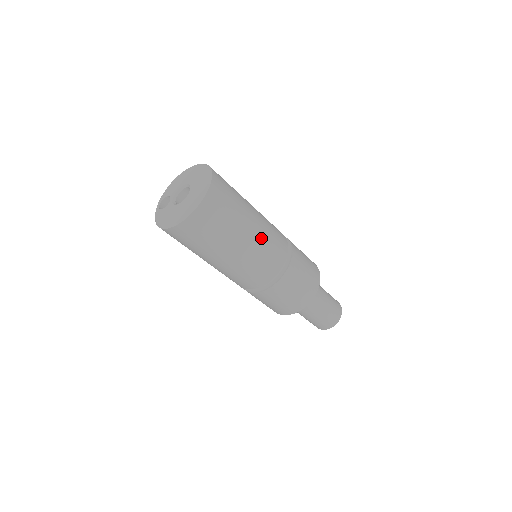
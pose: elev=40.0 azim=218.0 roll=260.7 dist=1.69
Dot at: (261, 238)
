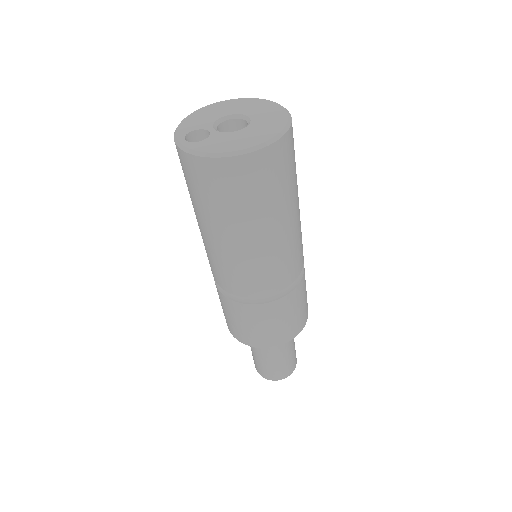
Dot at: occluded
